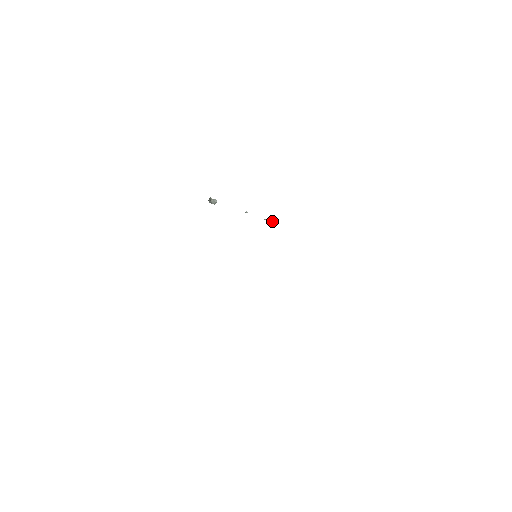
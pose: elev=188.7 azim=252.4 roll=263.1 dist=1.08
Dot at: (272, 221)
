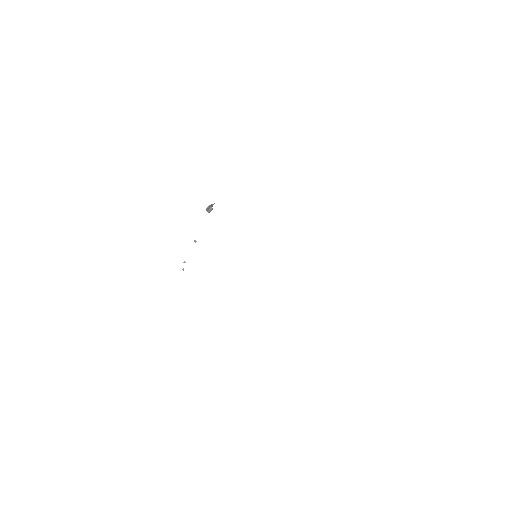
Dot at: (183, 268)
